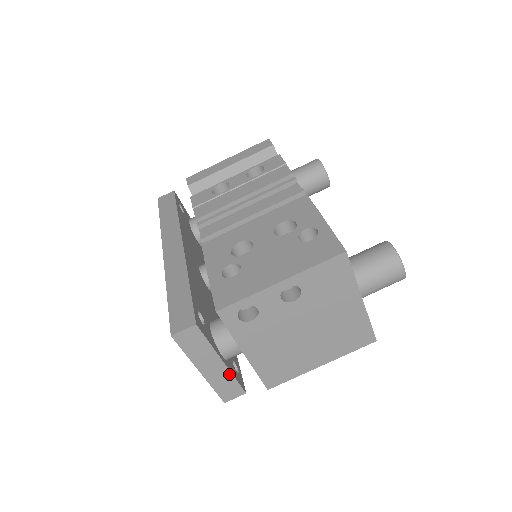
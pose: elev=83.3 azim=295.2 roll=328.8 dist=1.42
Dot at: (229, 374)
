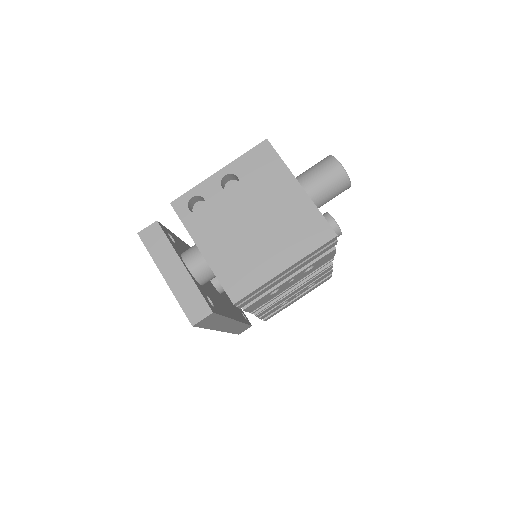
Dot at: (192, 283)
